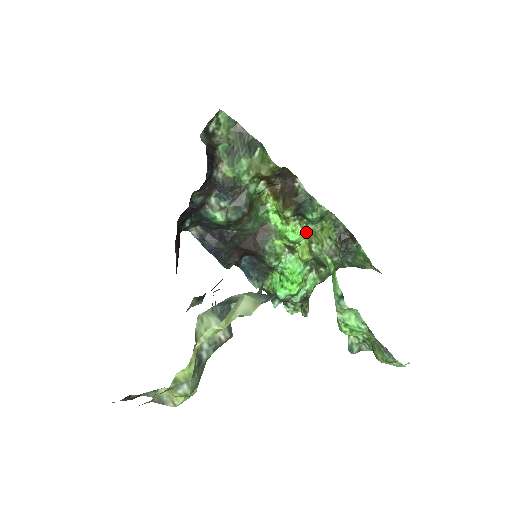
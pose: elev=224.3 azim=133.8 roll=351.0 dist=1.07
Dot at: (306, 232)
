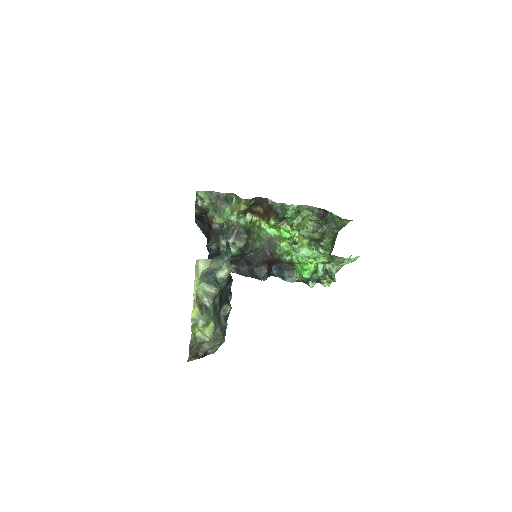
Dot at: (294, 227)
